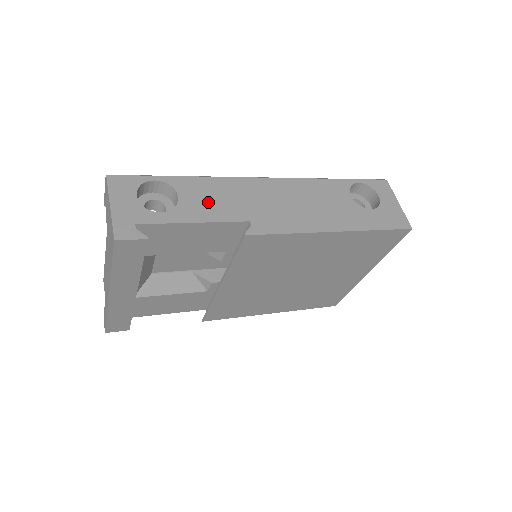
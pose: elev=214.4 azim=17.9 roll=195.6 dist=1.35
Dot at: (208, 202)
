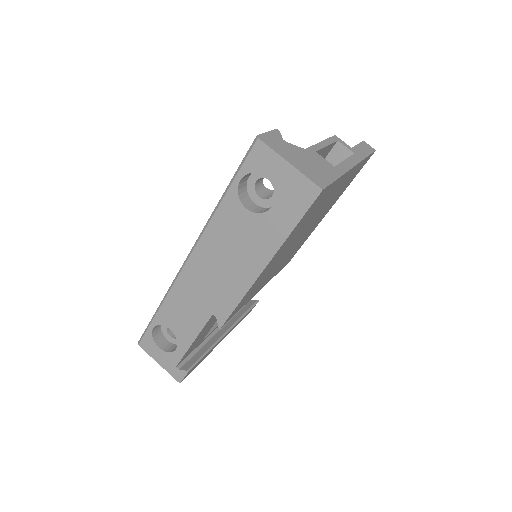
Dot at: (184, 320)
